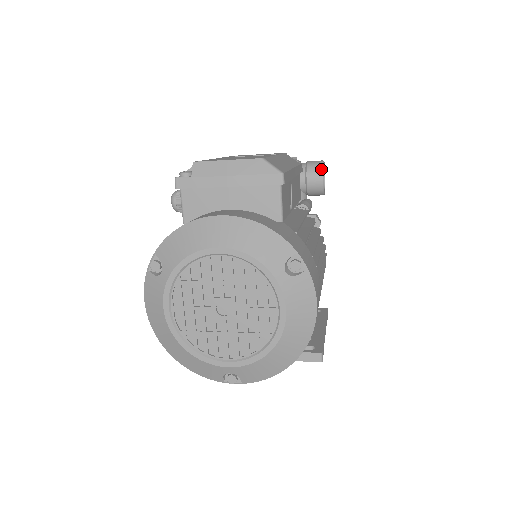
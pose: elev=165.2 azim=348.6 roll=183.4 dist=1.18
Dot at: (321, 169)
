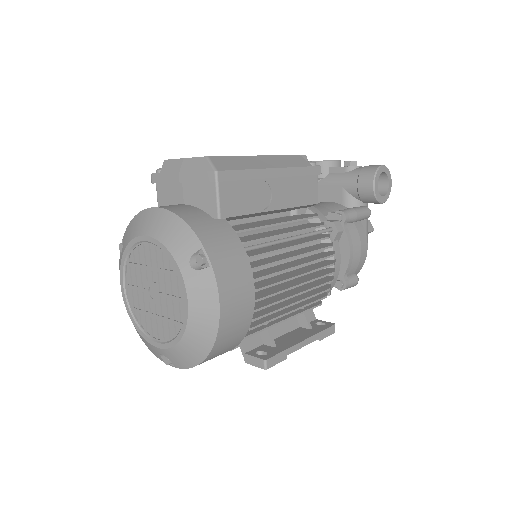
Dot at: (373, 174)
